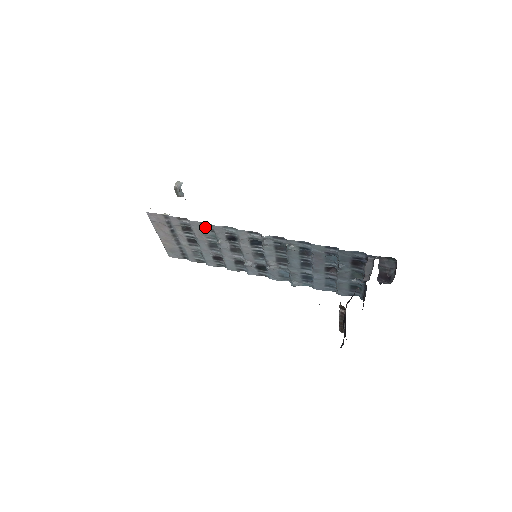
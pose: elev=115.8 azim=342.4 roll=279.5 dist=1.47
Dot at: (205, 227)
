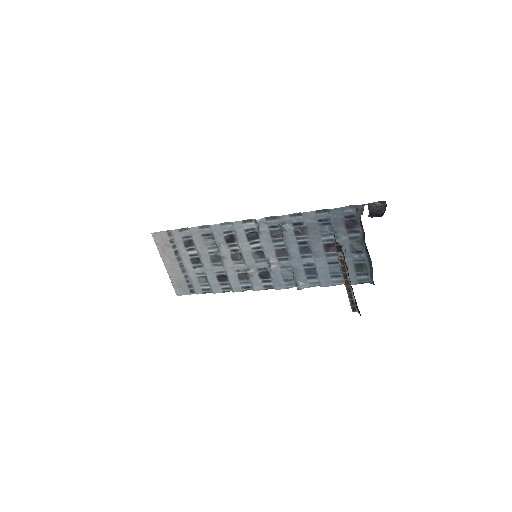
Dot at: (204, 233)
